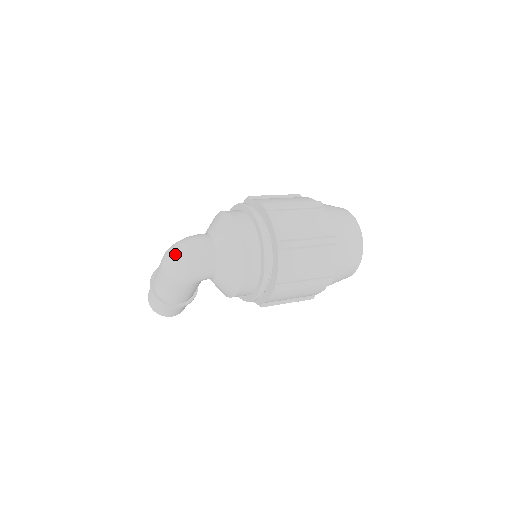
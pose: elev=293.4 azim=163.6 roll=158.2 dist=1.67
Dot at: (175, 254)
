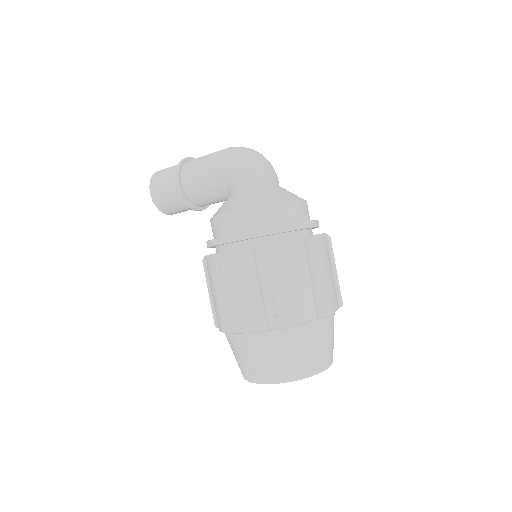
Dot at: occluded
